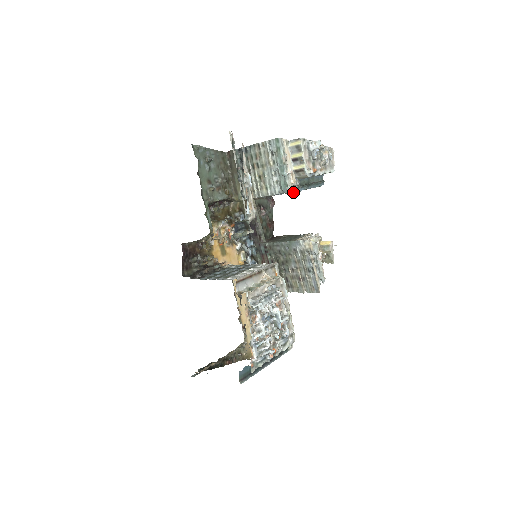
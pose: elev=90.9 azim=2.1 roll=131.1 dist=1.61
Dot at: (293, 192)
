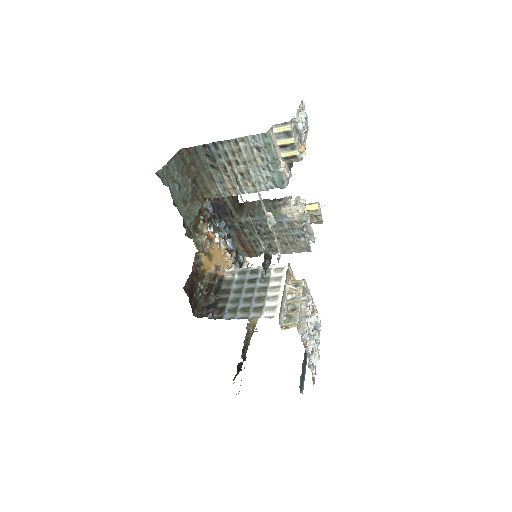
Dot at: (287, 183)
